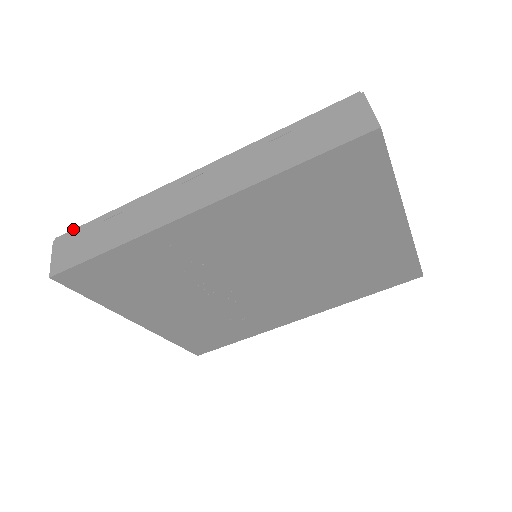
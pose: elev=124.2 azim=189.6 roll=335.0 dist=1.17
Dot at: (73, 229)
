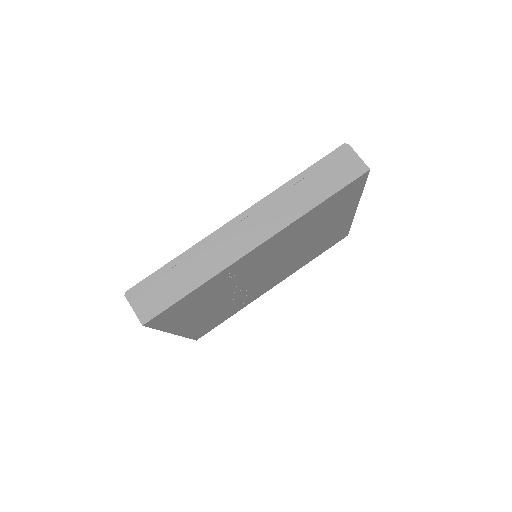
Dot at: (141, 281)
